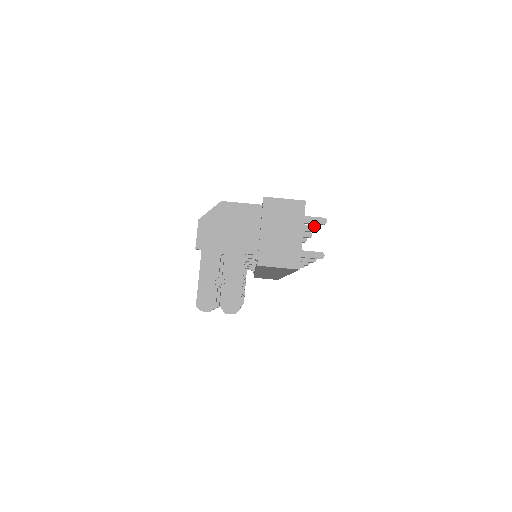
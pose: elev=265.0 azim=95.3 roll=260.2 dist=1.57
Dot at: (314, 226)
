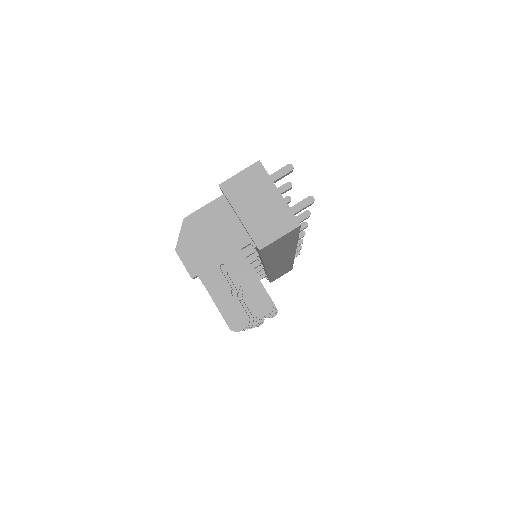
Dot at: (285, 184)
